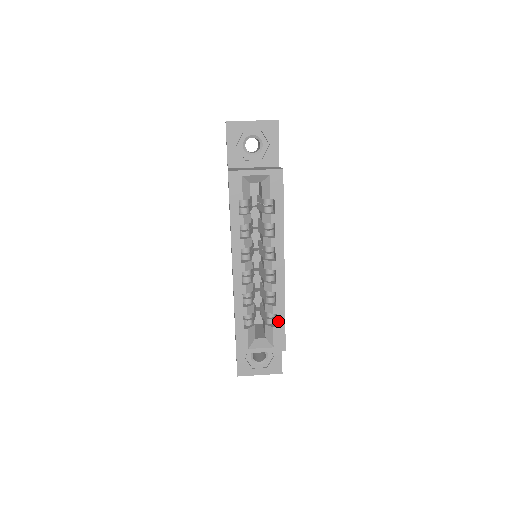
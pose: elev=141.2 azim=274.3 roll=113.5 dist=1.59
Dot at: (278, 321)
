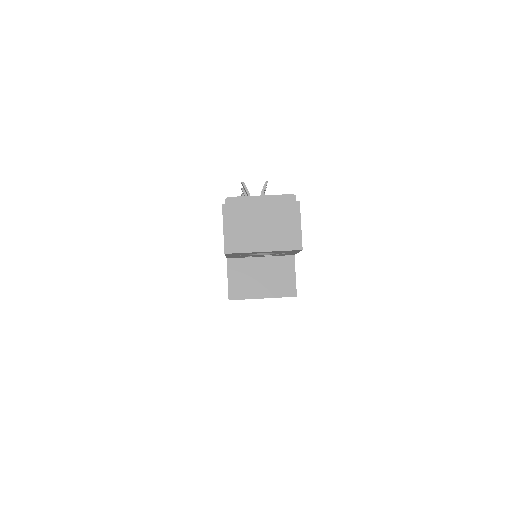
Dot at: occluded
